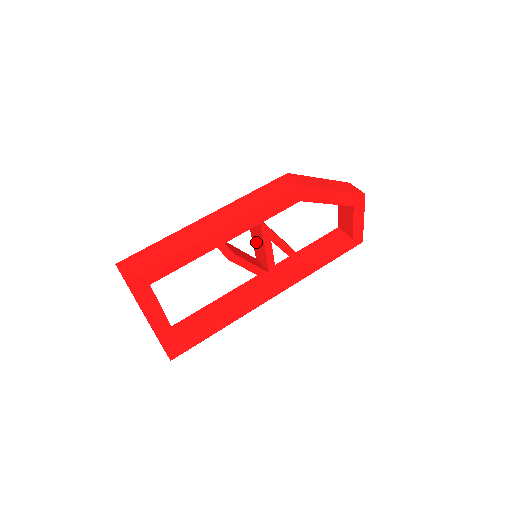
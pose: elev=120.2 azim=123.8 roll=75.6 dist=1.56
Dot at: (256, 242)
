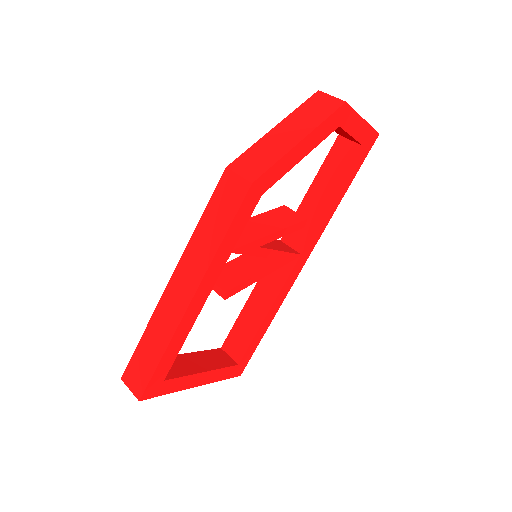
Dot at: occluded
